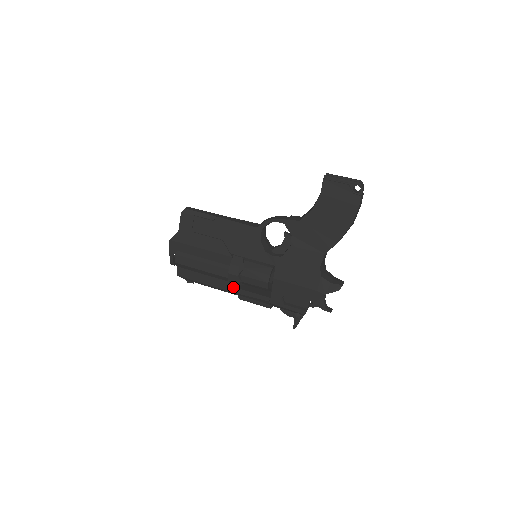
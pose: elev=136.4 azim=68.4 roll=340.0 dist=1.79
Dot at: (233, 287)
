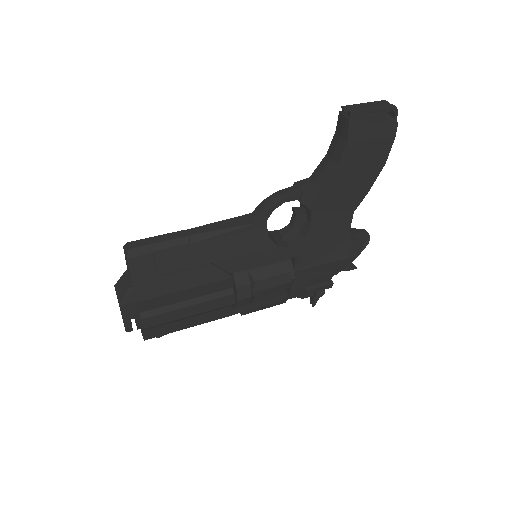
Dot at: (236, 309)
